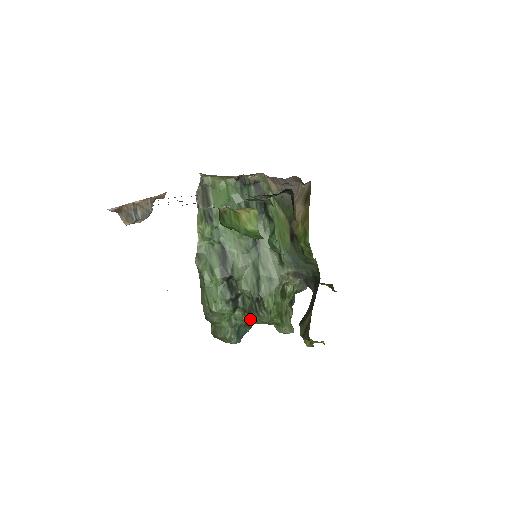
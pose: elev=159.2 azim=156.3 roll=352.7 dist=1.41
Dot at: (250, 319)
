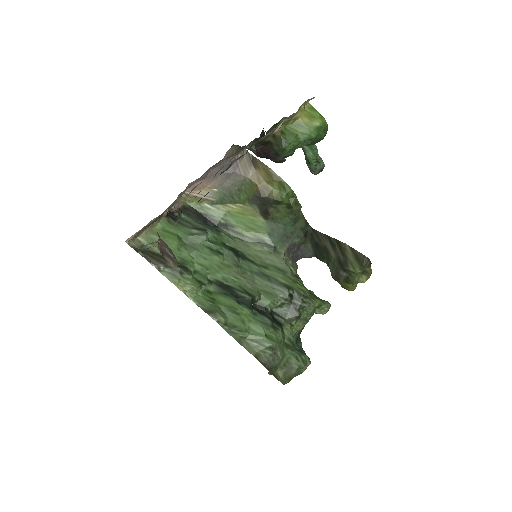
Dot at: (298, 326)
